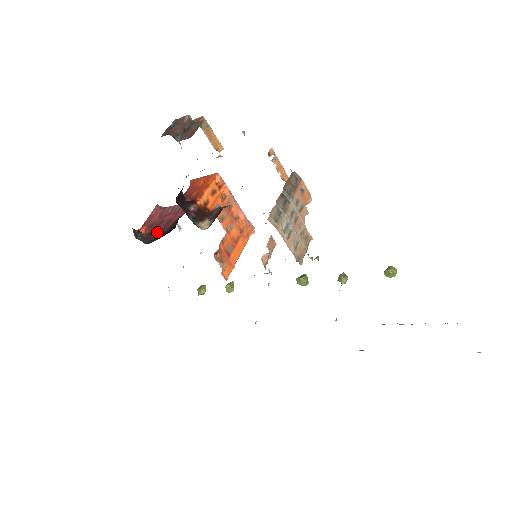
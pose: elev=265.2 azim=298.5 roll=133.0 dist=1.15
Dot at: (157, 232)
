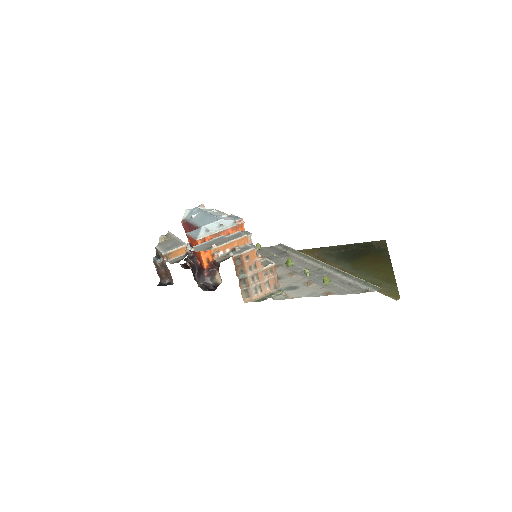
Dot at: occluded
